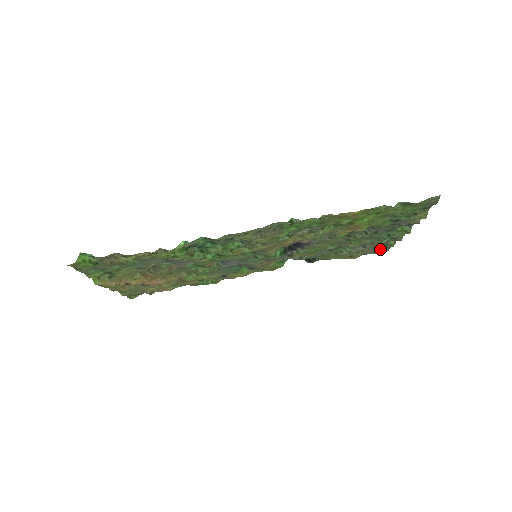
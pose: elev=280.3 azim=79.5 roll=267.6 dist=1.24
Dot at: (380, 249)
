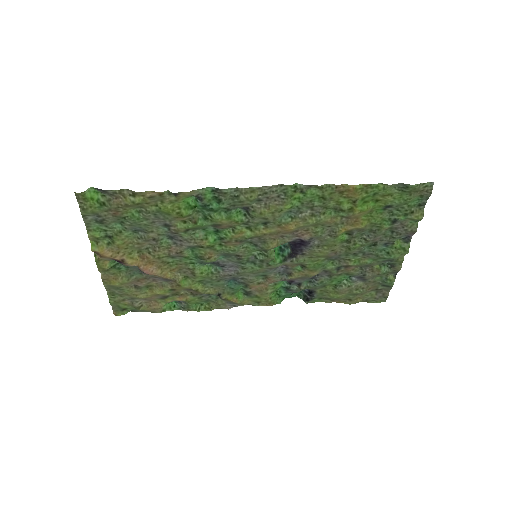
Dot at: (380, 294)
